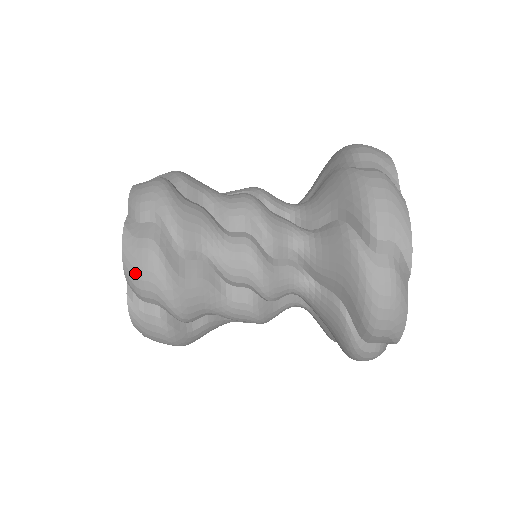
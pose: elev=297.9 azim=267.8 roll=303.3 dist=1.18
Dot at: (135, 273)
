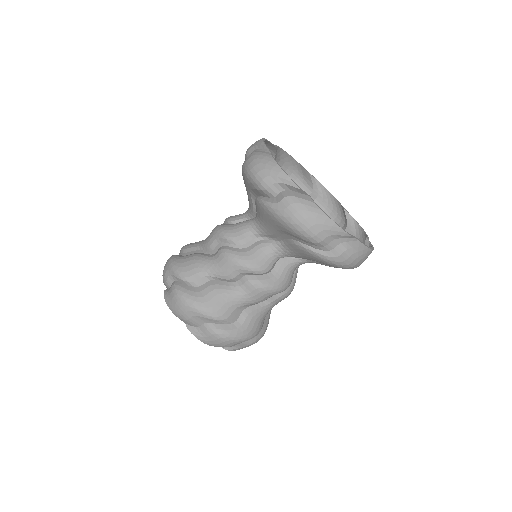
Dot at: occluded
